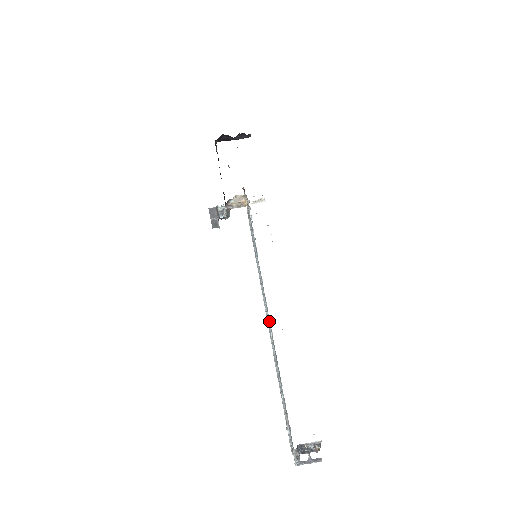
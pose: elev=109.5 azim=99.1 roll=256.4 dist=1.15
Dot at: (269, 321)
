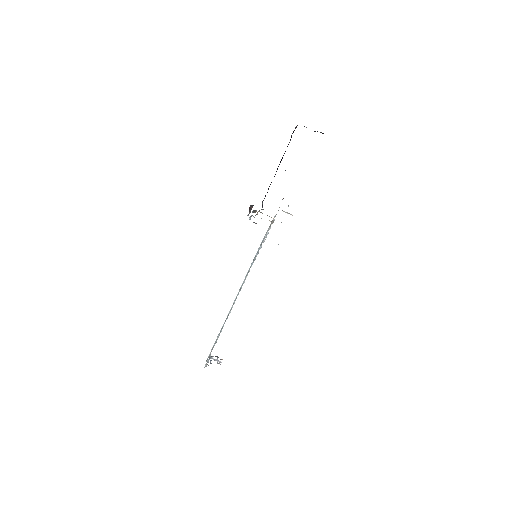
Dot at: (231, 308)
